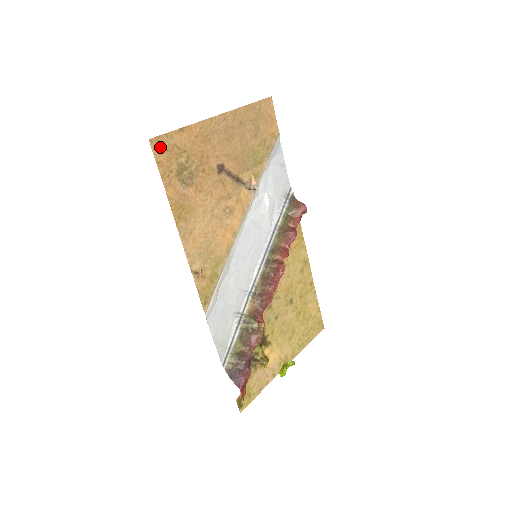
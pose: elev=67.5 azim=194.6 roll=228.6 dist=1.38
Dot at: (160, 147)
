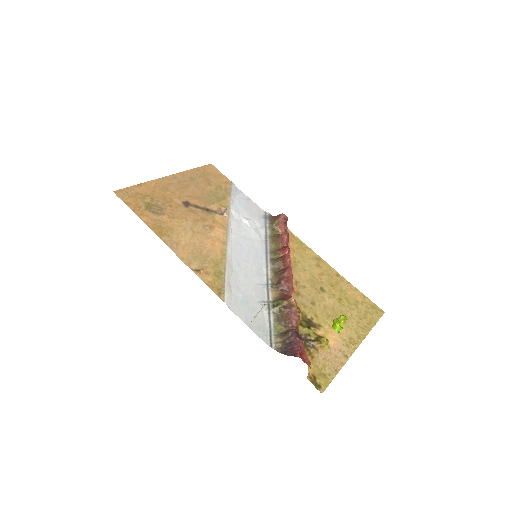
Dot at: (124, 195)
